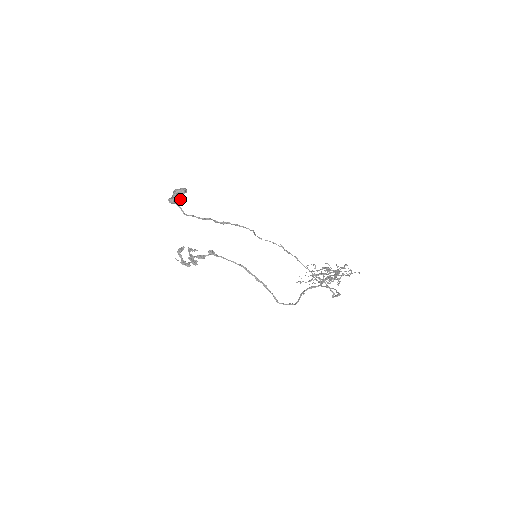
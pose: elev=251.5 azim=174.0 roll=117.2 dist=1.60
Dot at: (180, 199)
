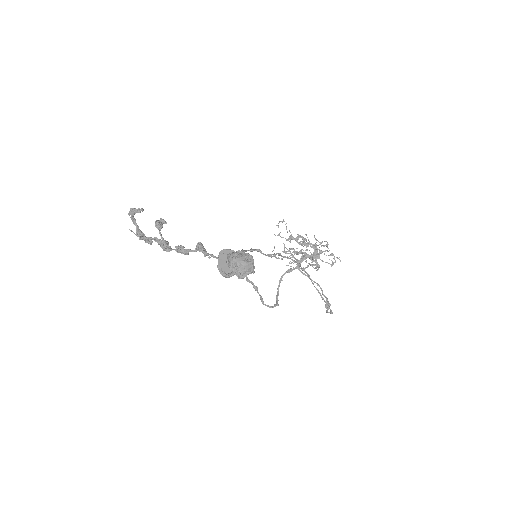
Dot at: occluded
